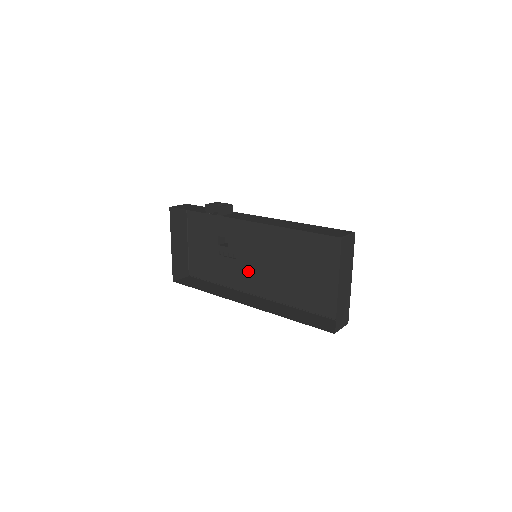
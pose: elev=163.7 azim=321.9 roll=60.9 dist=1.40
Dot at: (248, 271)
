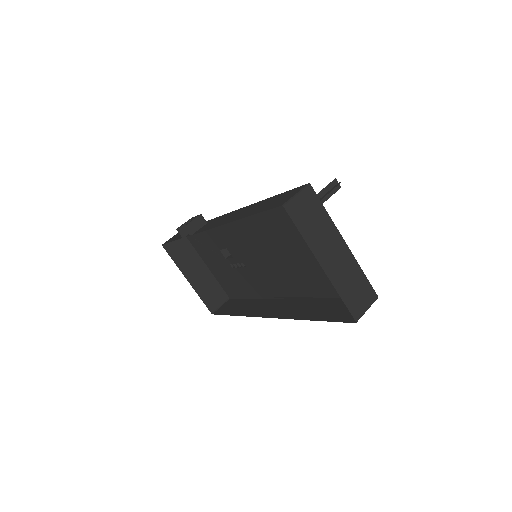
Dot at: (261, 275)
